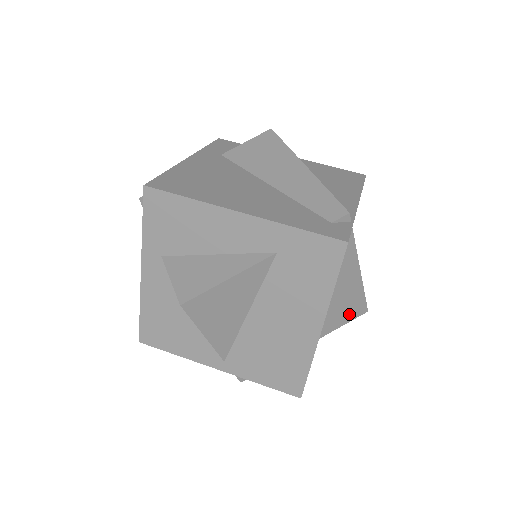
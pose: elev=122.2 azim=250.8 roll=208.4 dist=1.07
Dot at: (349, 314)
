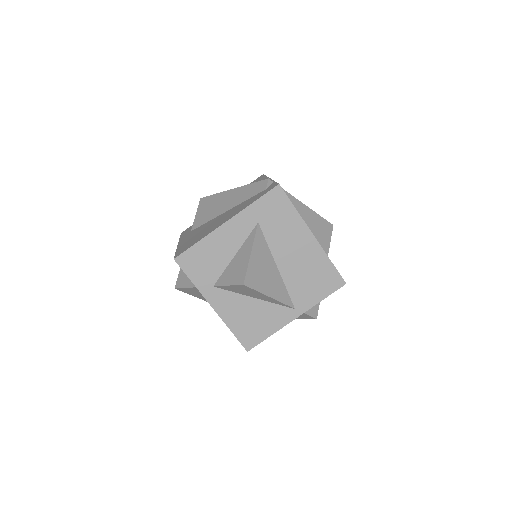
Dot at: (326, 234)
